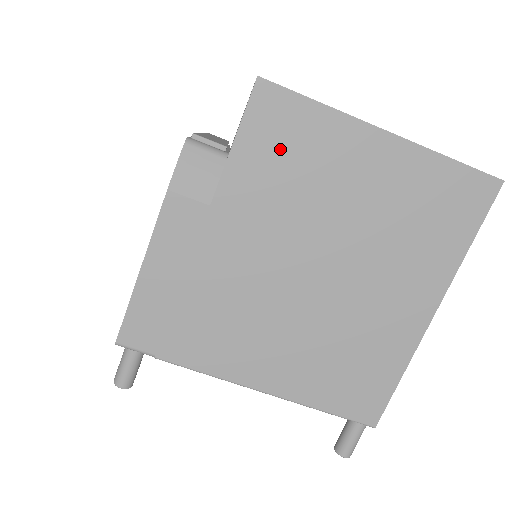
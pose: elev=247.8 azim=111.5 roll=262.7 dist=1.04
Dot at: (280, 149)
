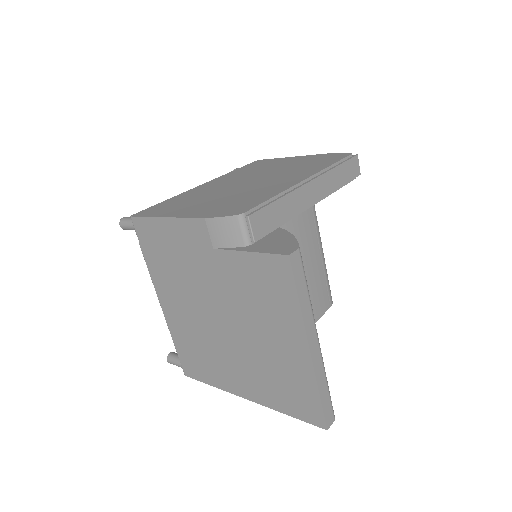
Dot at: (263, 283)
